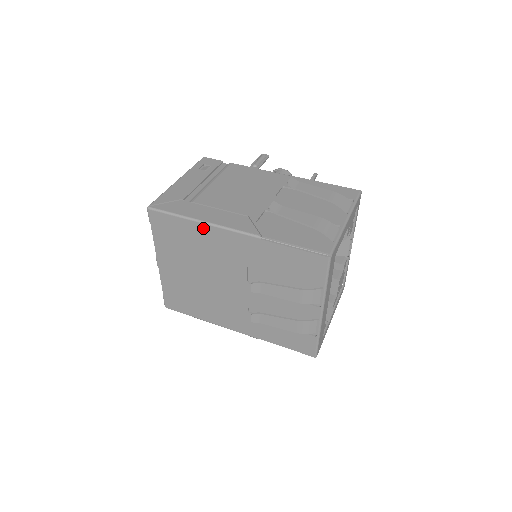
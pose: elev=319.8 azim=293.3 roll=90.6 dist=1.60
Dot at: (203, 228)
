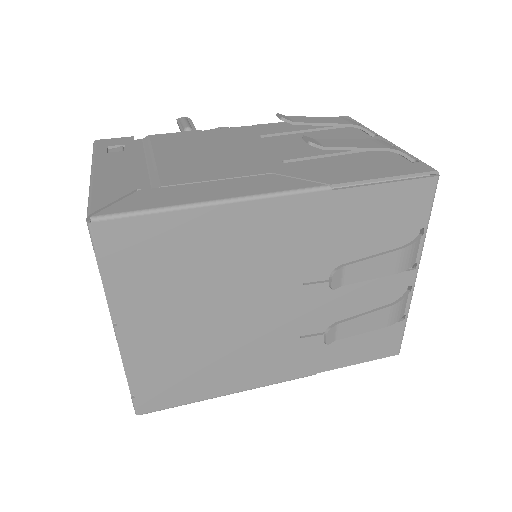
Dot at: (220, 214)
